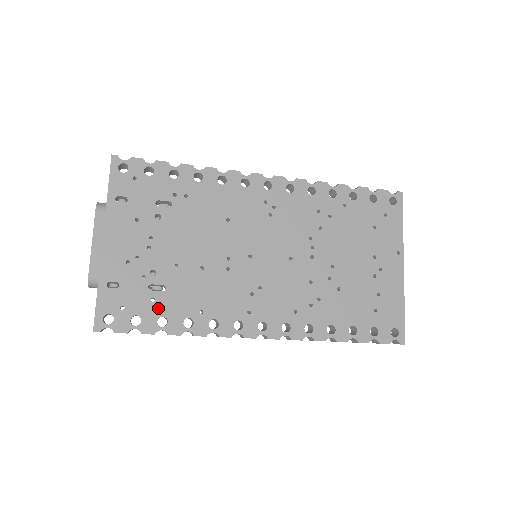
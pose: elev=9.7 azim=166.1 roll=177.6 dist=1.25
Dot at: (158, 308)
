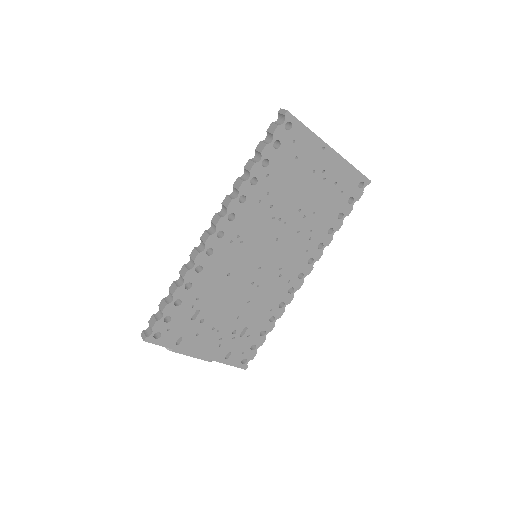
Dot at: (254, 334)
